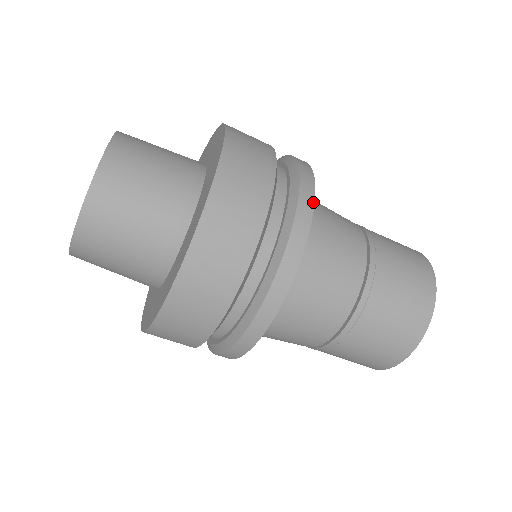
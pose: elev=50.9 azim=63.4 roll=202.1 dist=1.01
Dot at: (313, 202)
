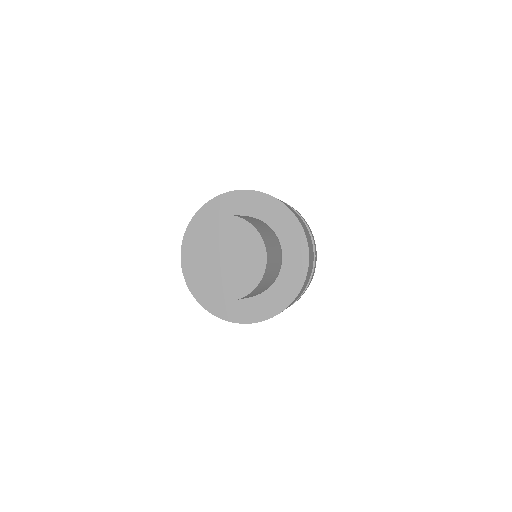
Dot at: occluded
